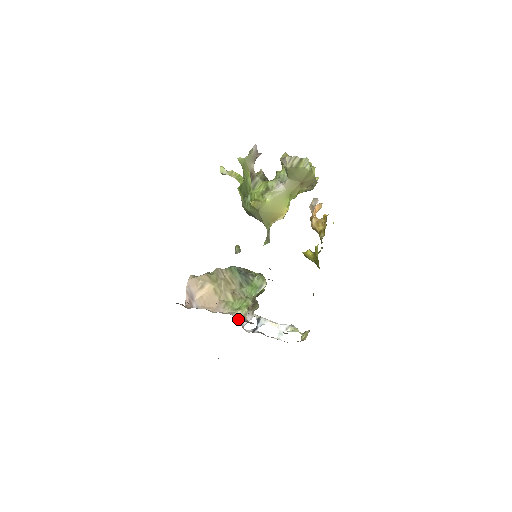
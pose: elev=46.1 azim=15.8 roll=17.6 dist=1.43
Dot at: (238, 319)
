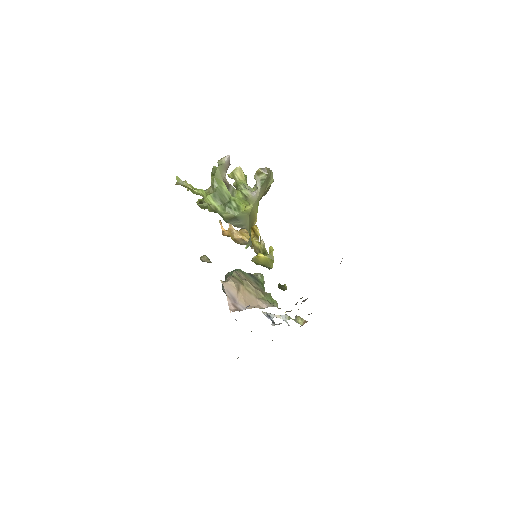
Dot at: occluded
